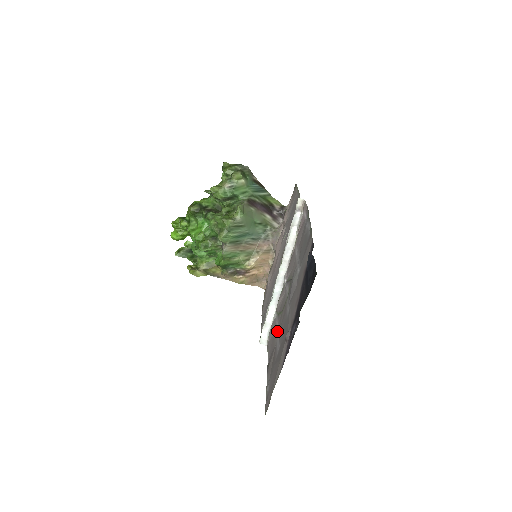
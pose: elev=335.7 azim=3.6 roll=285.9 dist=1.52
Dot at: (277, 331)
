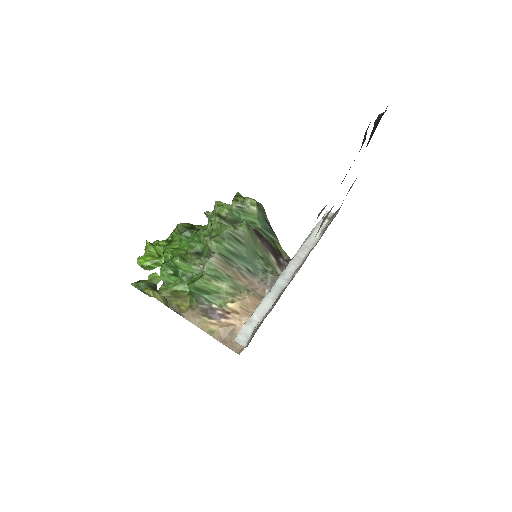
Dot at: occluded
